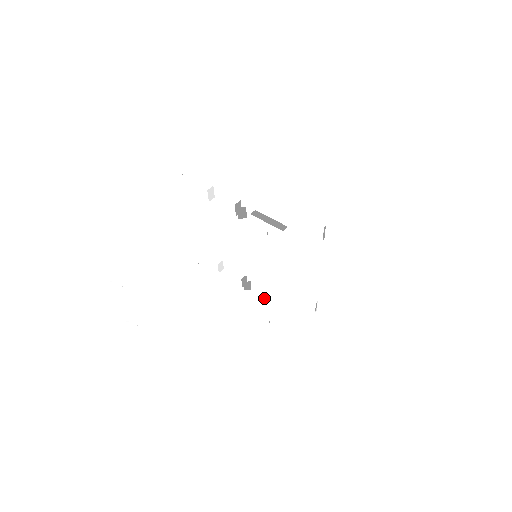
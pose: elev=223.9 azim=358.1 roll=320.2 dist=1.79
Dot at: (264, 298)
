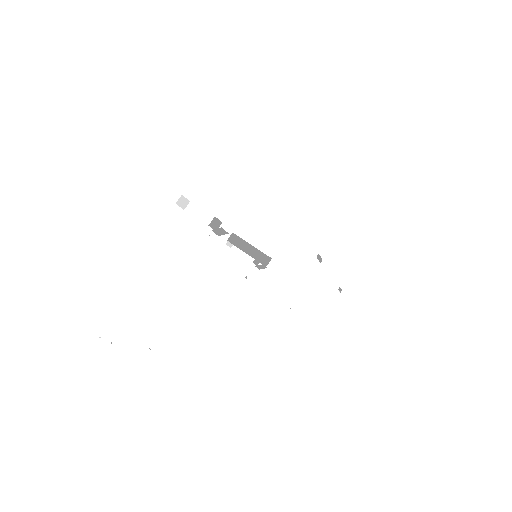
Dot at: (282, 279)
